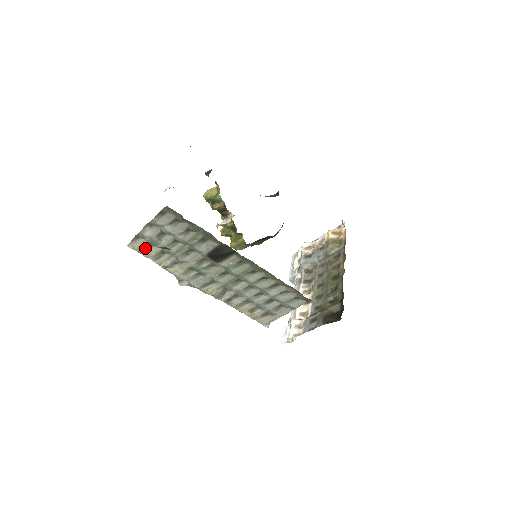
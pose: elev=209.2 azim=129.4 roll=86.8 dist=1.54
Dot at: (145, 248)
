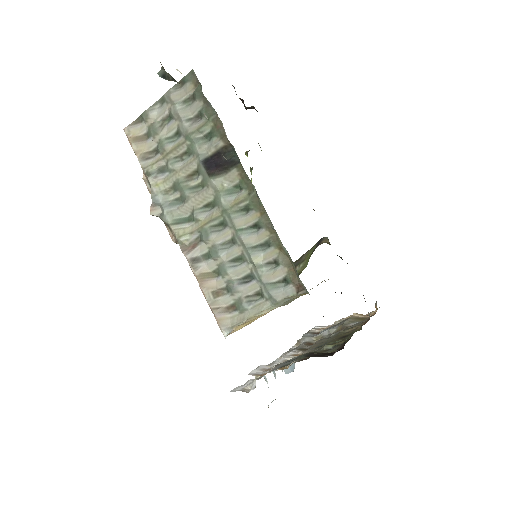
Dot at: (140, 139)
